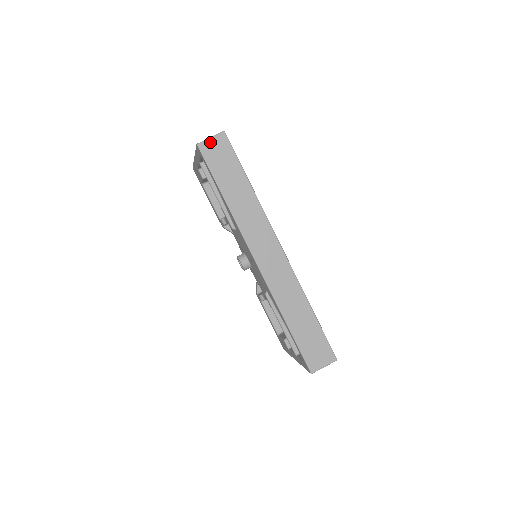
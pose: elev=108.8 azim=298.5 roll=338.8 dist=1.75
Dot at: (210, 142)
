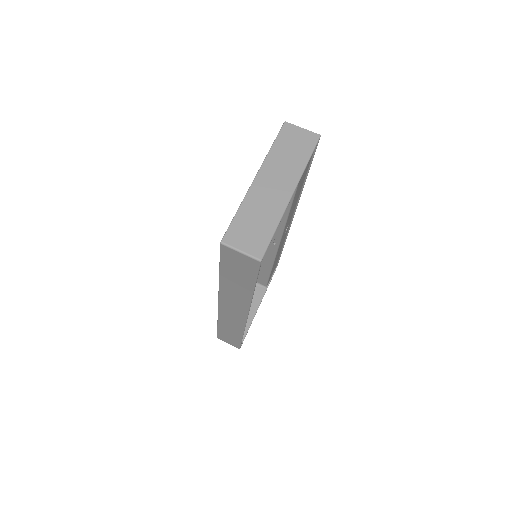
Dot at: (237, 253)
